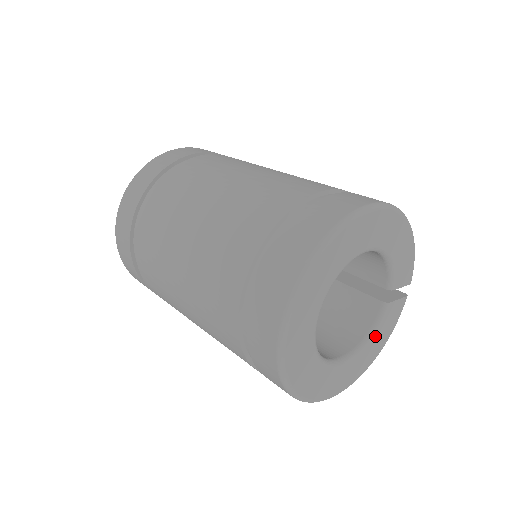
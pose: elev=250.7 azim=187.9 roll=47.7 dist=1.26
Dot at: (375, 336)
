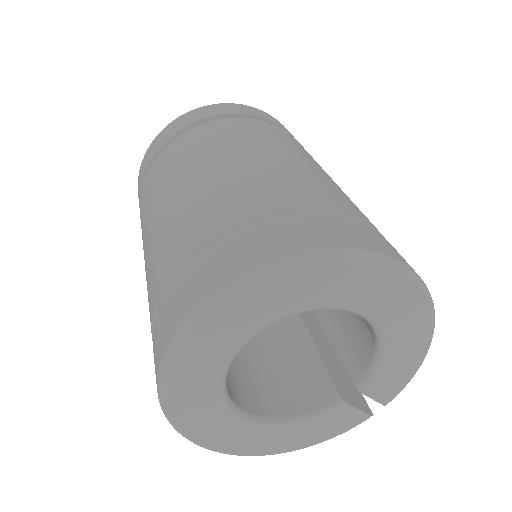
Dot at: (304, 426)
